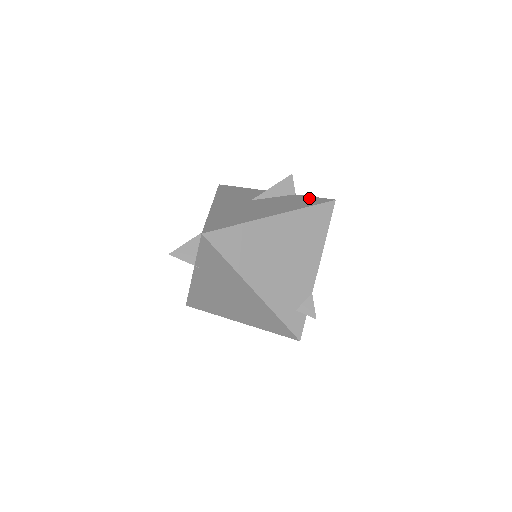
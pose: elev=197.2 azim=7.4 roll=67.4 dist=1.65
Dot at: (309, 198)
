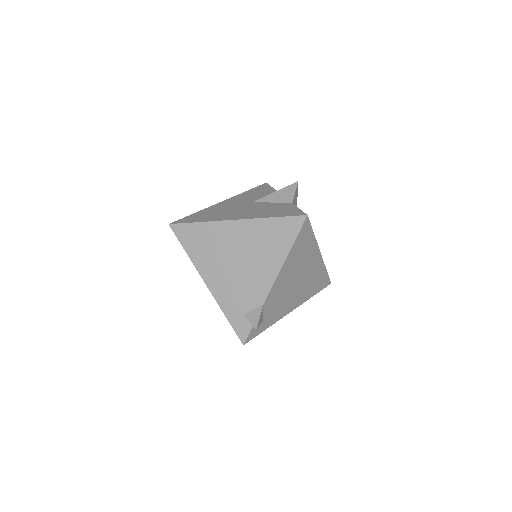
Dot at: (292, 209)
